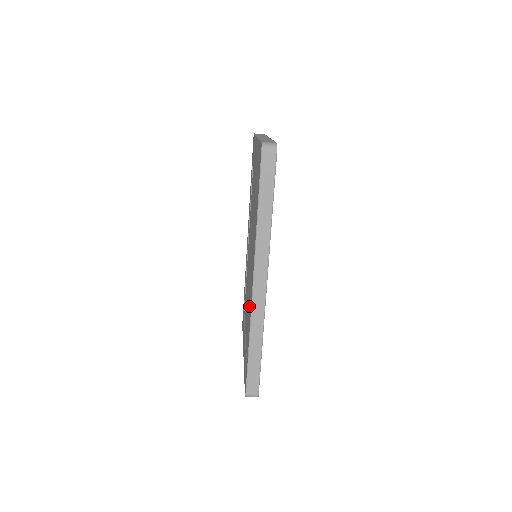
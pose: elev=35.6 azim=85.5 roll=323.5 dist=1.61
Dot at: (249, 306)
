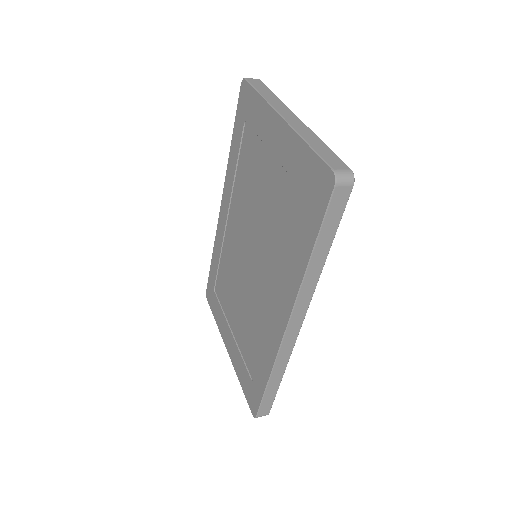
Dot at: (257, 325)
